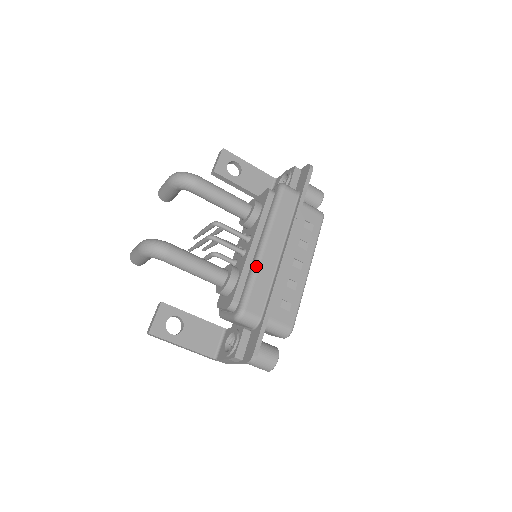
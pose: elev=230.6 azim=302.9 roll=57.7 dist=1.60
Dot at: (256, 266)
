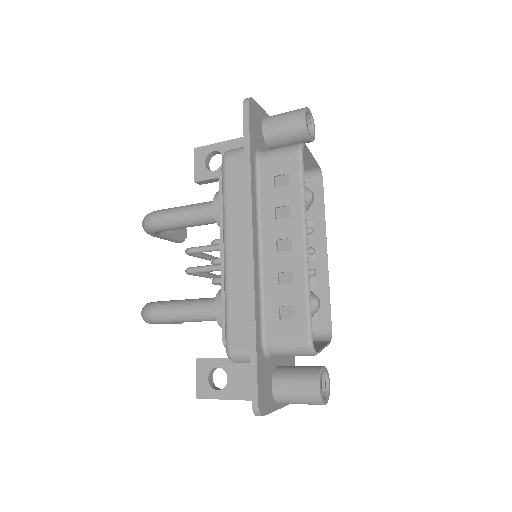
Dot at: (225, 284)
